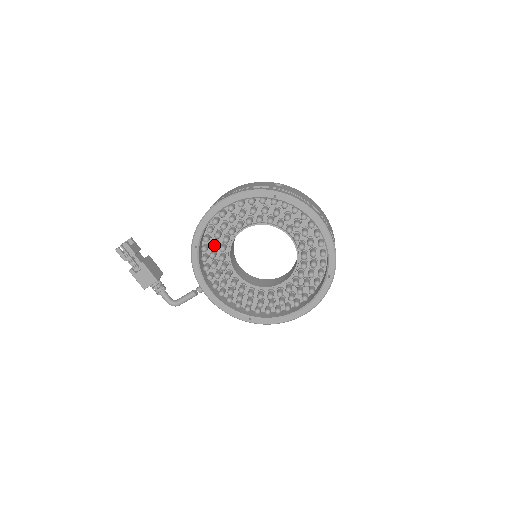
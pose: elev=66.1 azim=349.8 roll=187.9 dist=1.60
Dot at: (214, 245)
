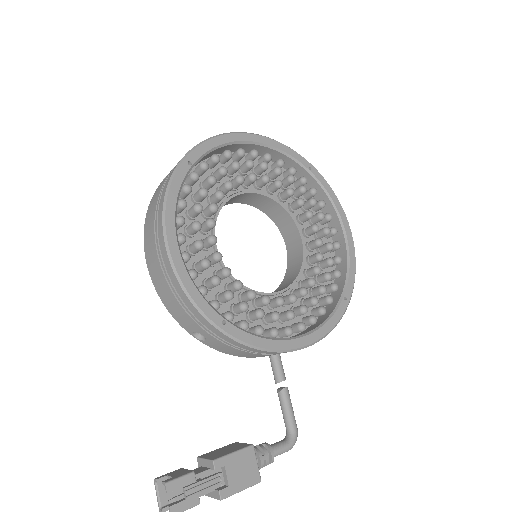
Dot at: (229, 292)
